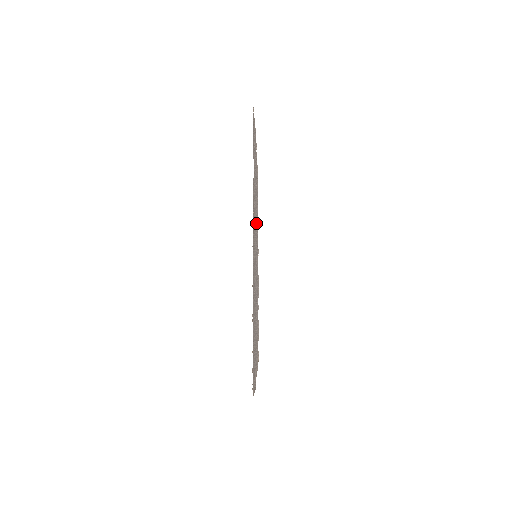
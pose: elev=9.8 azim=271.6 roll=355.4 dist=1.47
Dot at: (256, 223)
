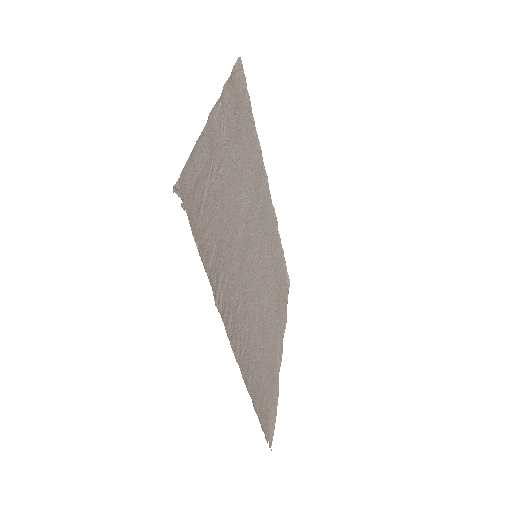
Dot at: (247, 218)
